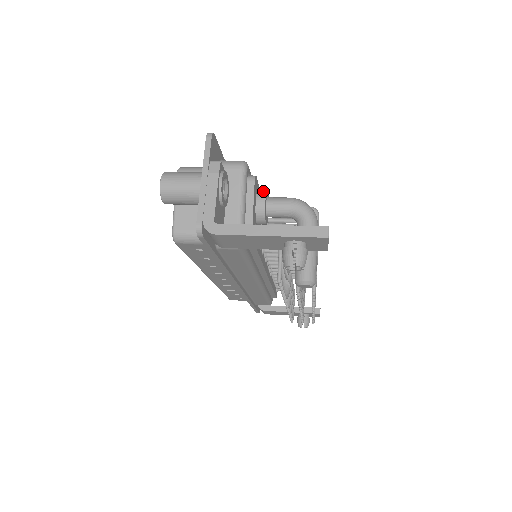
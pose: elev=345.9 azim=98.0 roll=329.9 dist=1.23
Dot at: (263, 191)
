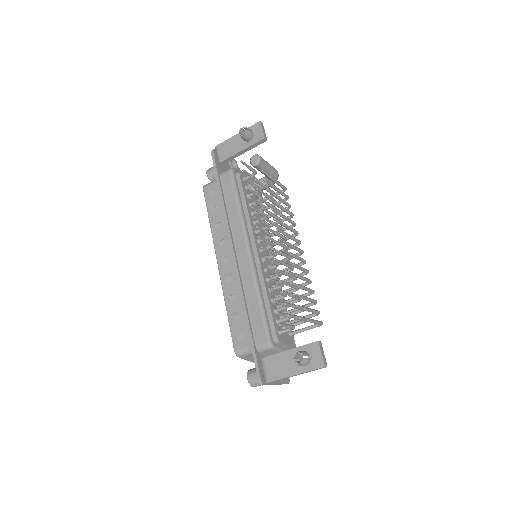
Dot at: occluded
